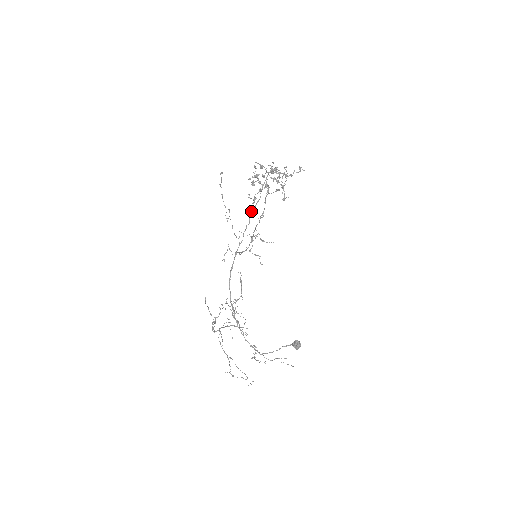
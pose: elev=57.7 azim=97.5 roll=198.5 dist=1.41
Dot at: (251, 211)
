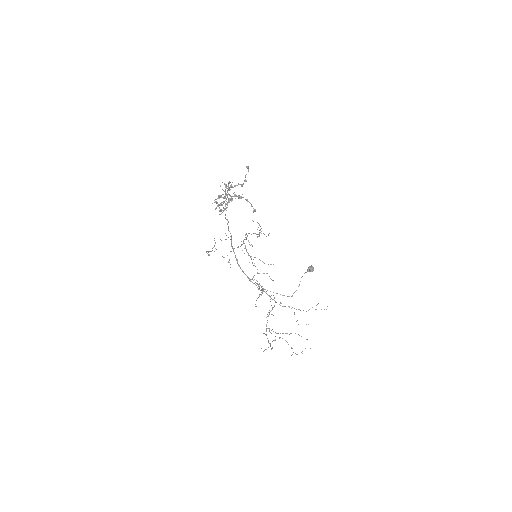
Dot at: (225, 215)
